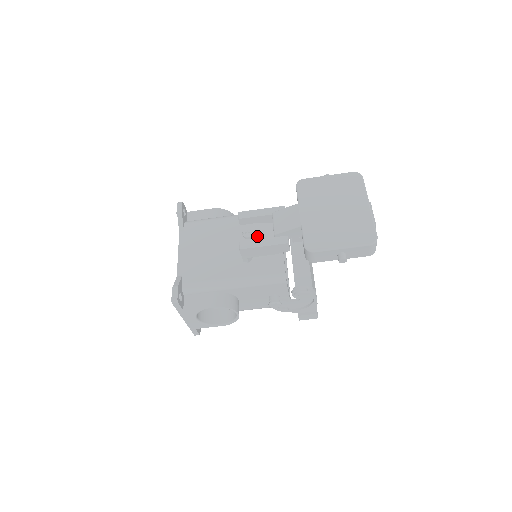
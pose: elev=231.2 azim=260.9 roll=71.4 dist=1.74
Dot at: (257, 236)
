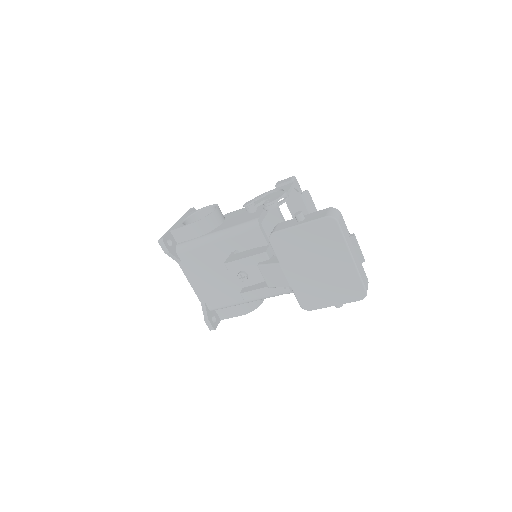
Dot at: (252, 276)
